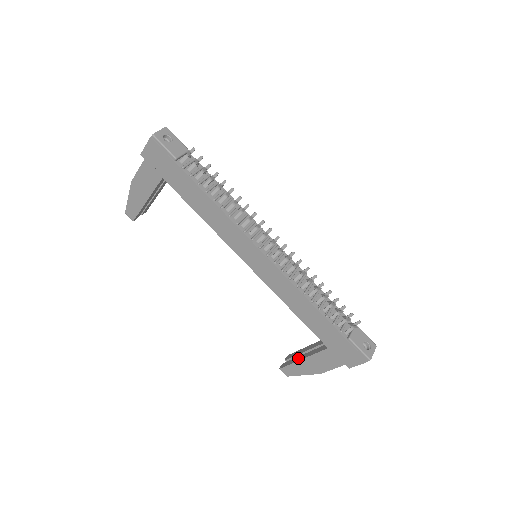
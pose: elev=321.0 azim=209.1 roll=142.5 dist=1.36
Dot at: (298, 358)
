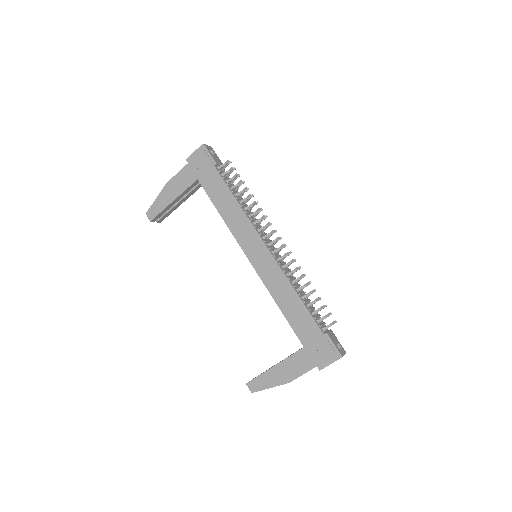
Dot at: occluded
